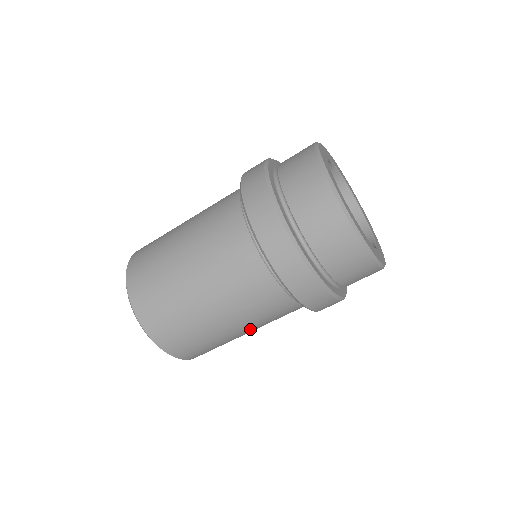
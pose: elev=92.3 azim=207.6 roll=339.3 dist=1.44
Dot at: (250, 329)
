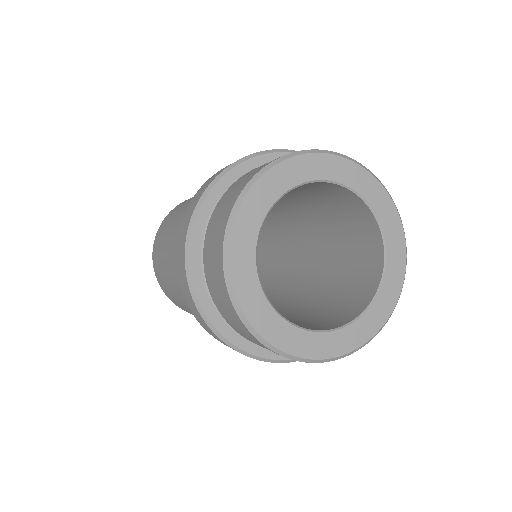
Dot at: occluded
